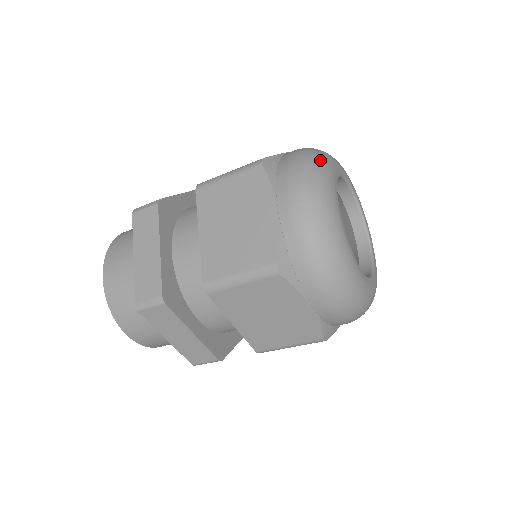
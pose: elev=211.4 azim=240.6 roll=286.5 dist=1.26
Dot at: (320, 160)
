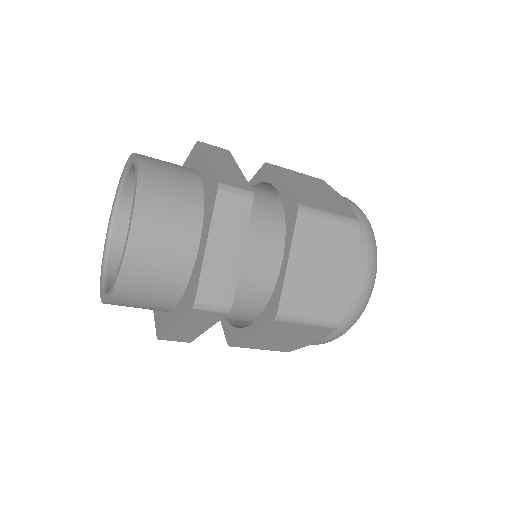
Dot at: occluded
